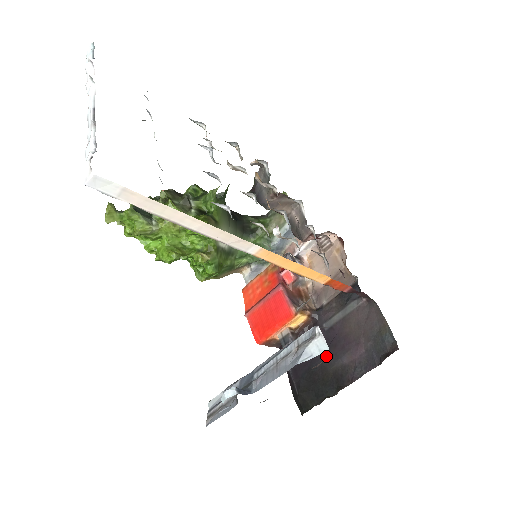
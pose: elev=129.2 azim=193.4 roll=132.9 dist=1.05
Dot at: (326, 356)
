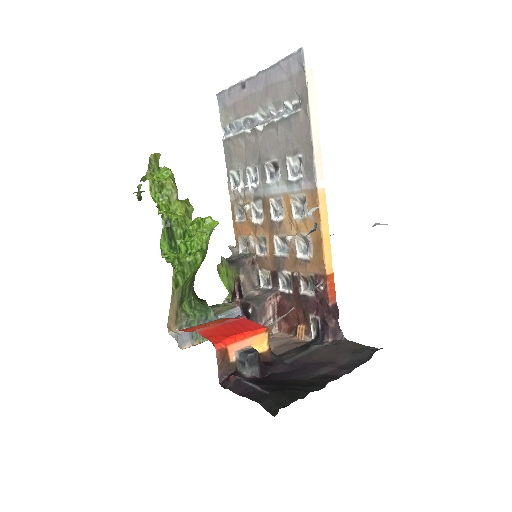
Dot at: (295, 375)
